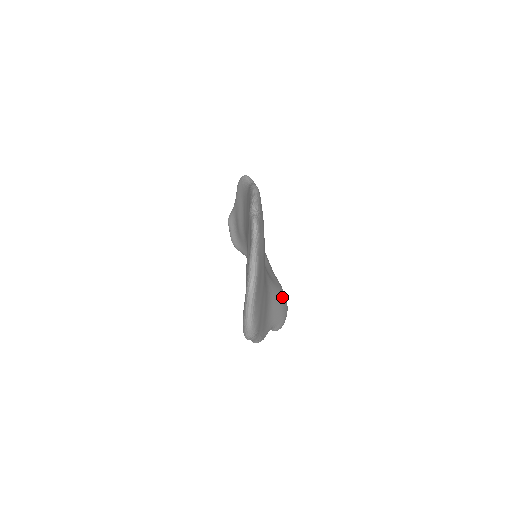
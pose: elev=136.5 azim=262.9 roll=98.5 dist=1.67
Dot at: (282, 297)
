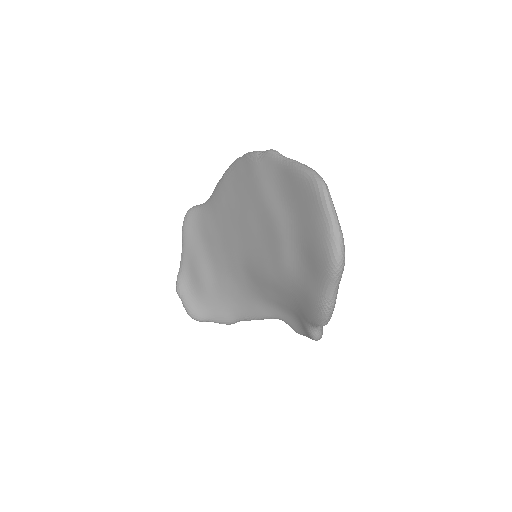
Dot at: occluded
